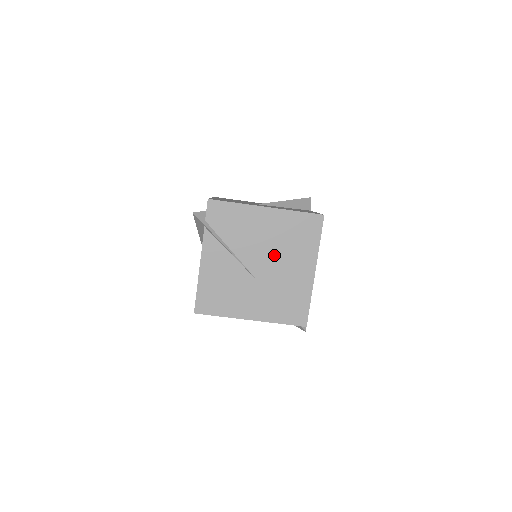
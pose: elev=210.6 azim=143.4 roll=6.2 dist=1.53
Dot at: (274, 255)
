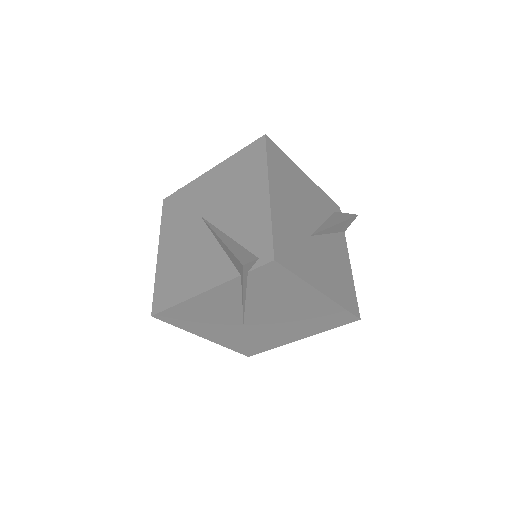
Dot at: (281, 319)
